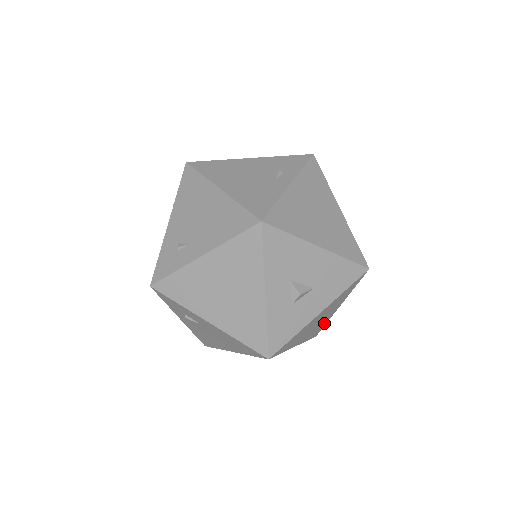
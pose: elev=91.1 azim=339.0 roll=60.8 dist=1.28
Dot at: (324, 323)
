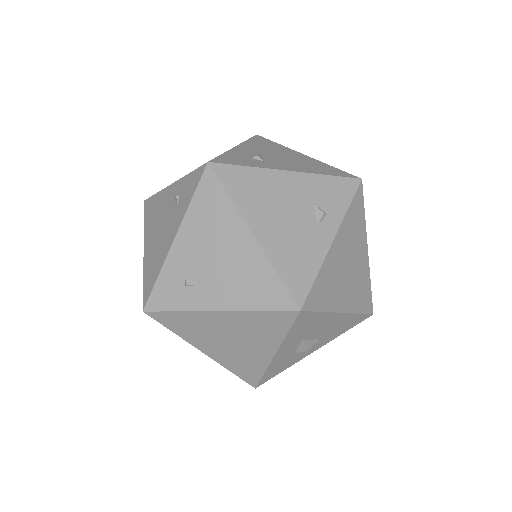
Dot at: occluded
